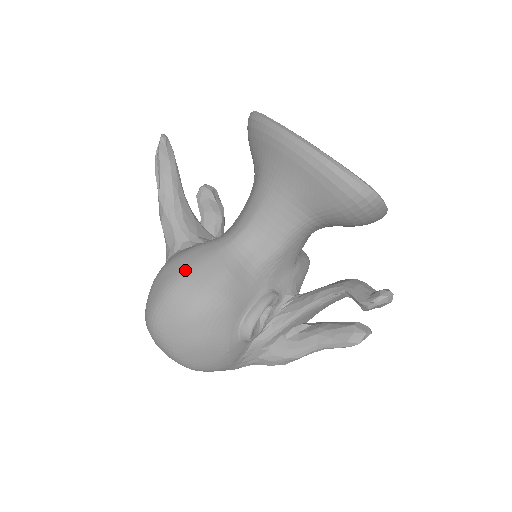
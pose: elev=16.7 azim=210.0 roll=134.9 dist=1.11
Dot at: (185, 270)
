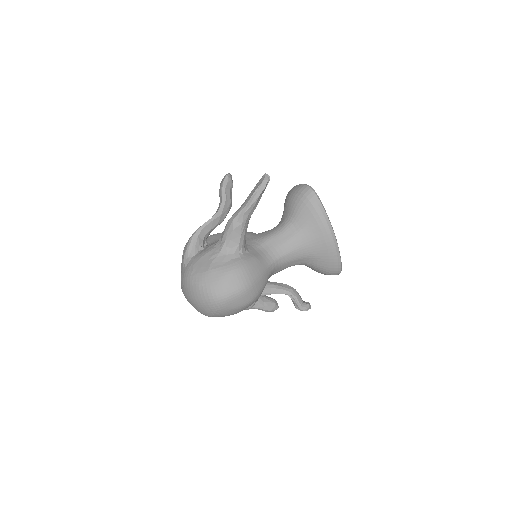
Dot at: (254, 280)
